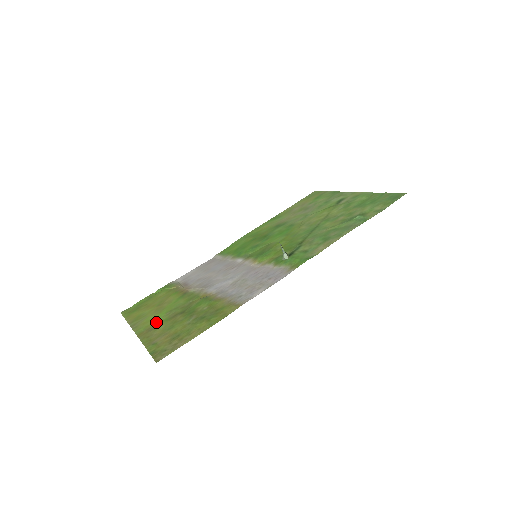
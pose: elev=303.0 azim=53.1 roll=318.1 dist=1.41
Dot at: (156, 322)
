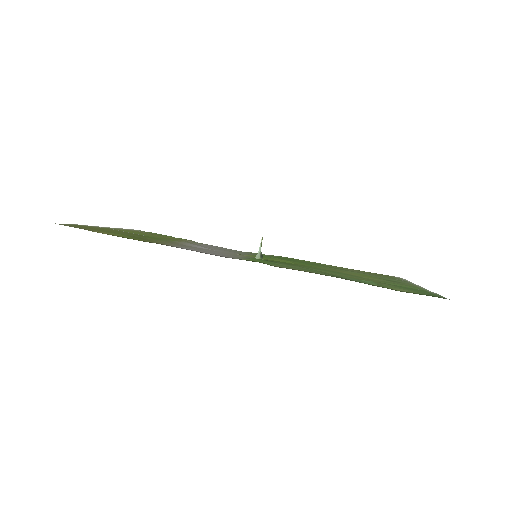
Dot at: (124, 231)
